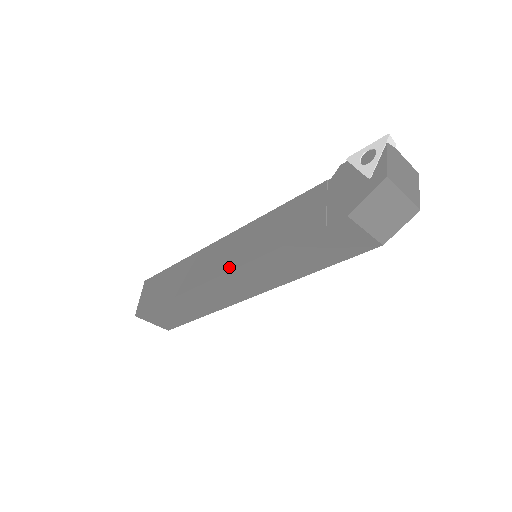
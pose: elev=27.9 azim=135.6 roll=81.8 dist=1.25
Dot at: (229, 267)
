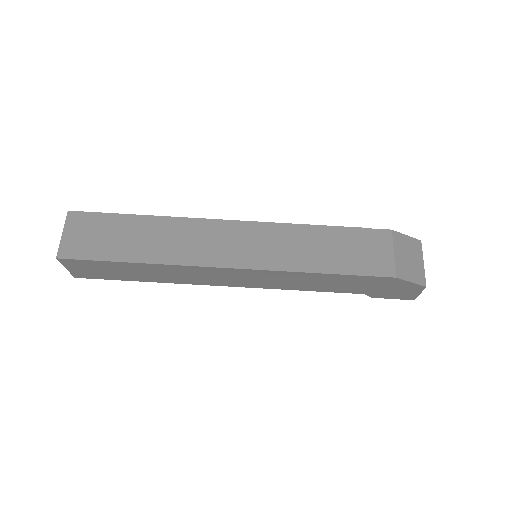
Dot at: (248, 223)
